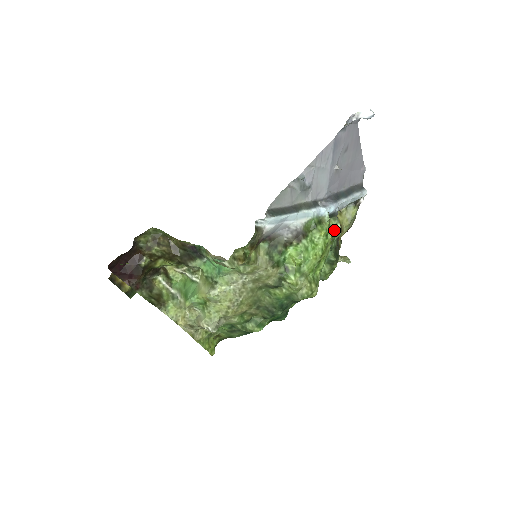
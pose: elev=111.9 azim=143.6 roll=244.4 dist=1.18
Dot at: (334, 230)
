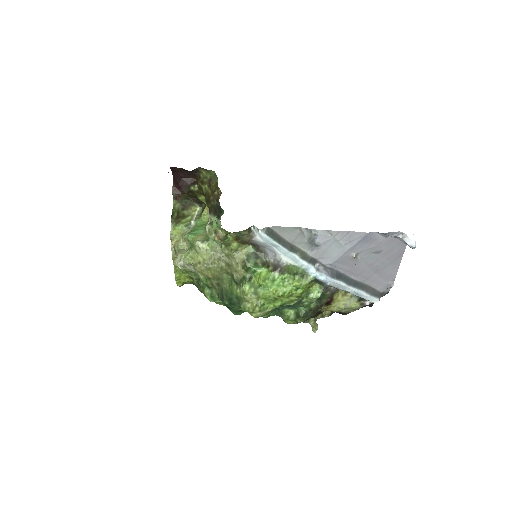
Dot at: (312, 293)
